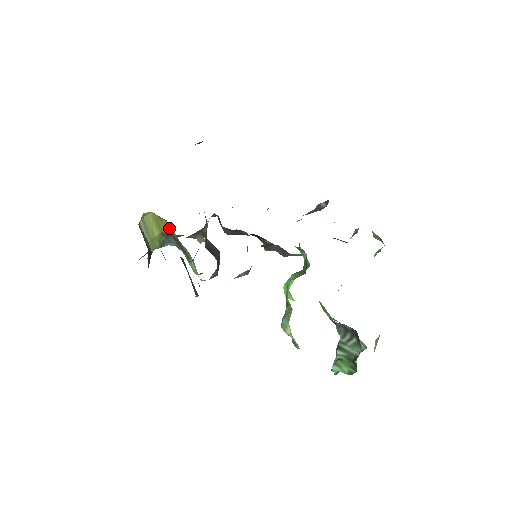
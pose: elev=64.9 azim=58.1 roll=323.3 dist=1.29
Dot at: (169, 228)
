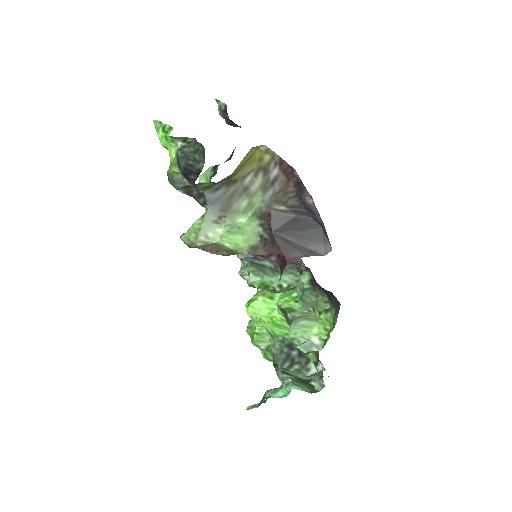
Dot at: (245, 176)
